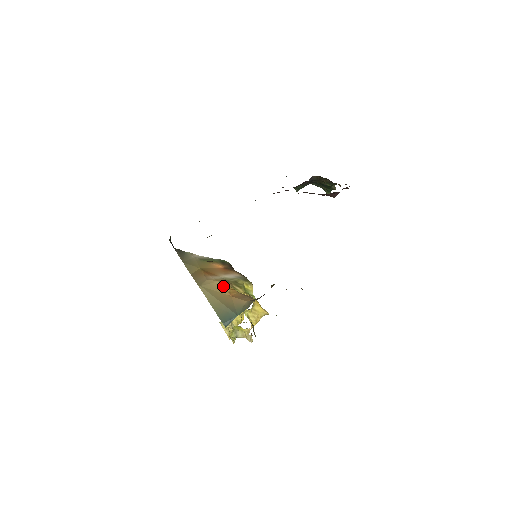
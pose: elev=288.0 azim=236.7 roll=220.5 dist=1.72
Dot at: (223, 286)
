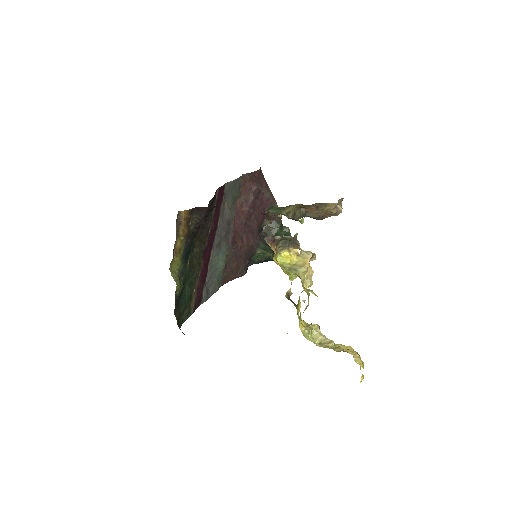
Dot at: occluded
